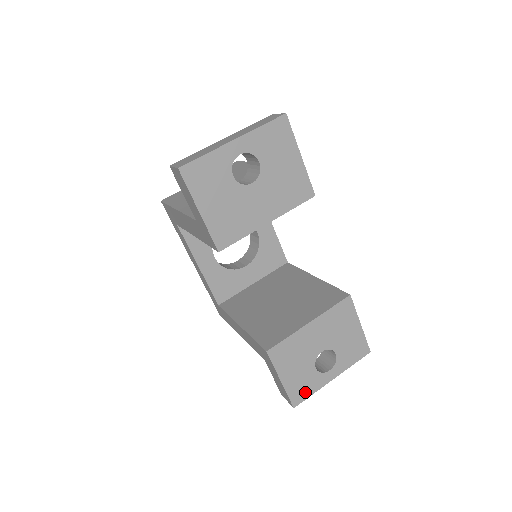
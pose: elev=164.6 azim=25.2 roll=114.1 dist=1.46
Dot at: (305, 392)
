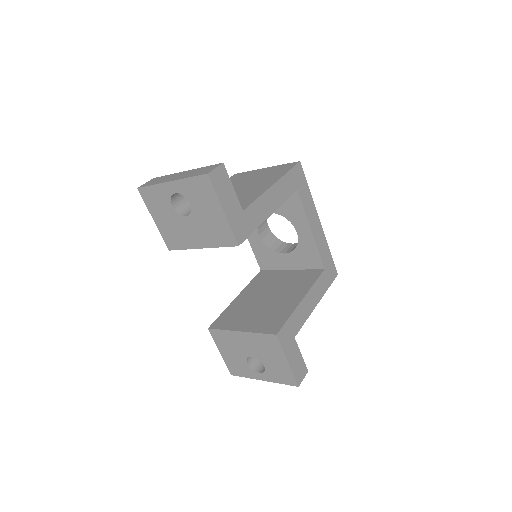
Dot at: (240, 372)
